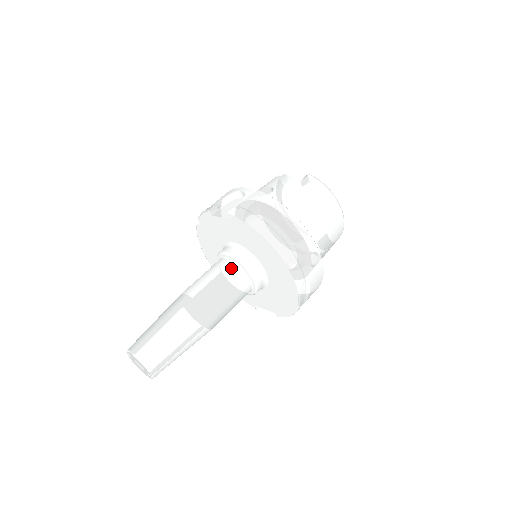
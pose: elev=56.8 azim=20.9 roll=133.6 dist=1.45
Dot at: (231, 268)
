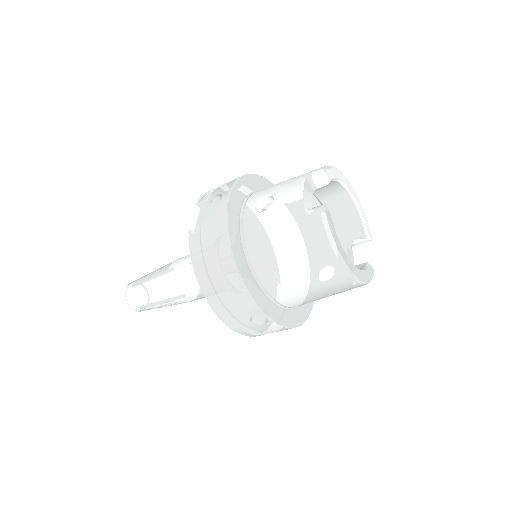
Dot at: occluded
